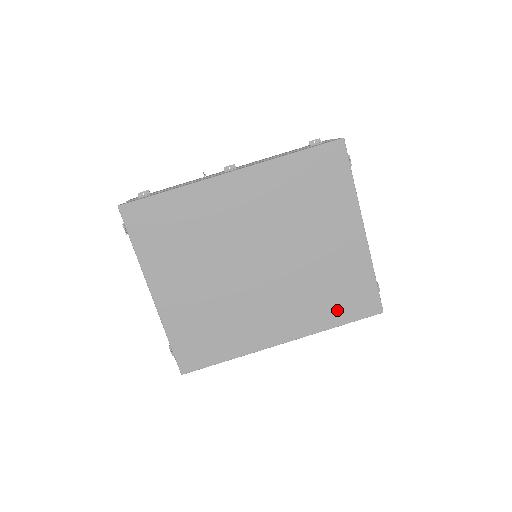
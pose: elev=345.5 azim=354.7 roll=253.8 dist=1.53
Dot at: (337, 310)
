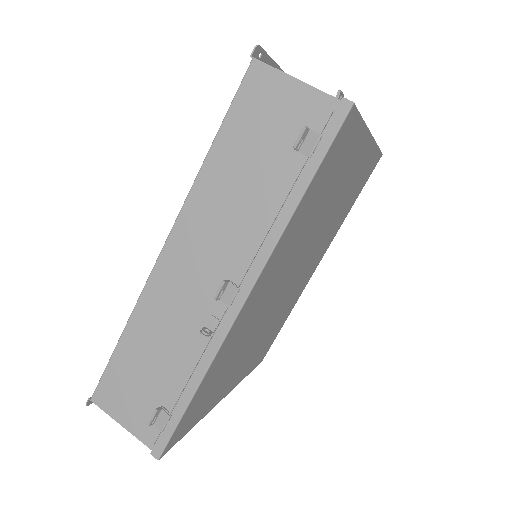
Dot at: (351, 202)
